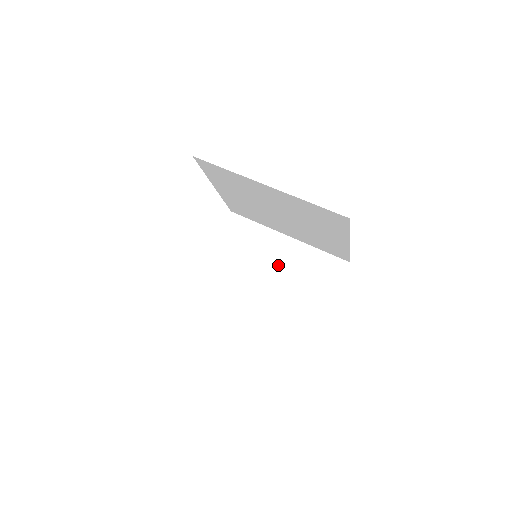
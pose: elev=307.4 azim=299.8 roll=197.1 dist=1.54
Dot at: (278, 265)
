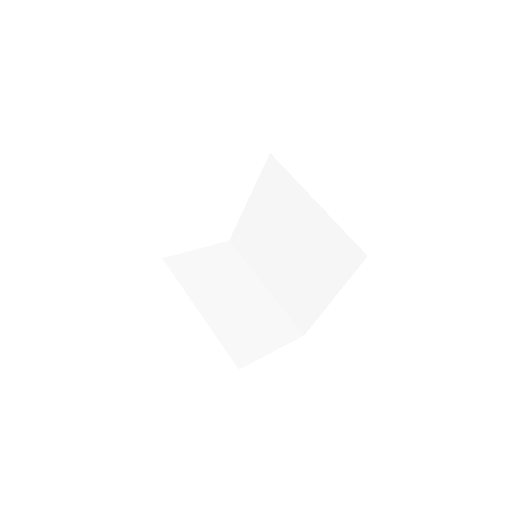
Dot at: (245, 297)
